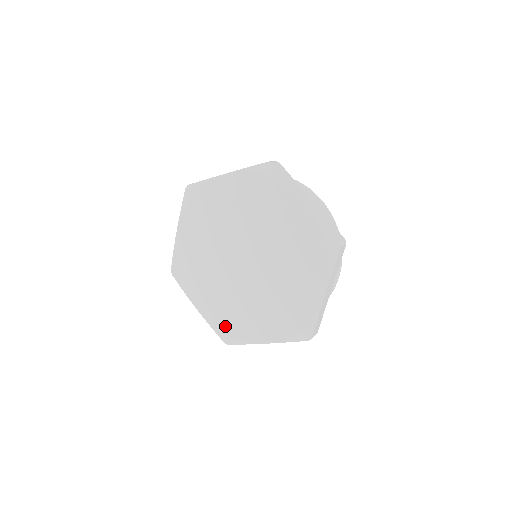
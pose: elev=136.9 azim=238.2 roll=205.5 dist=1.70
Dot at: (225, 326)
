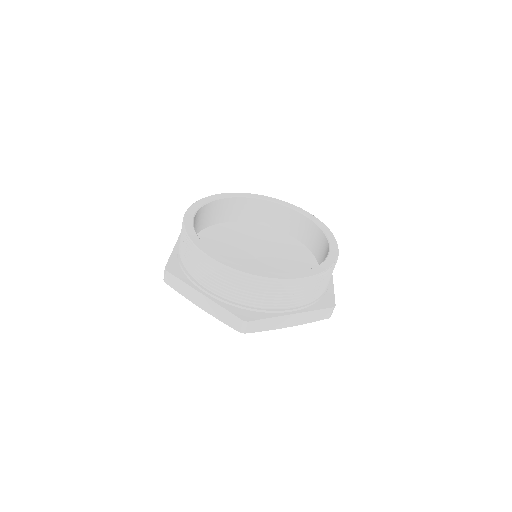
Dot at: occluded
